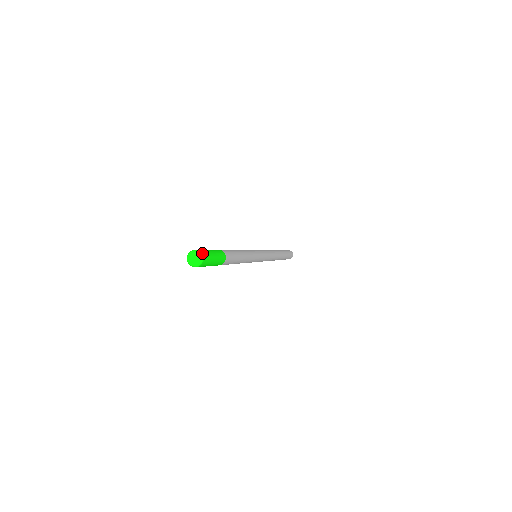
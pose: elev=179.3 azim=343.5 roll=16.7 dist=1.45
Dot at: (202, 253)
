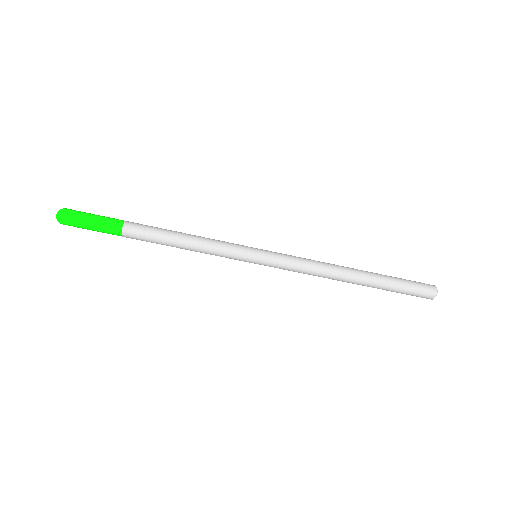
Dot at: (65, 210)
